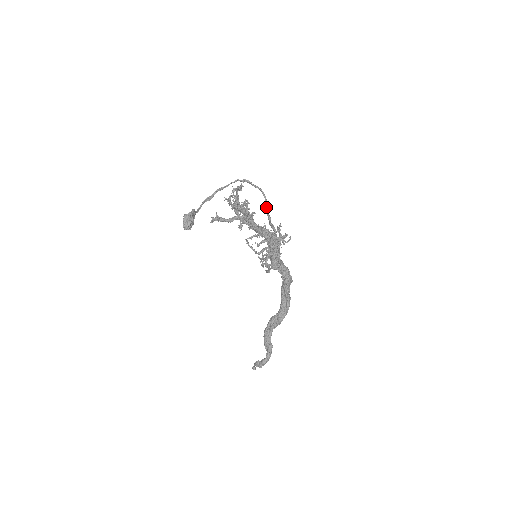
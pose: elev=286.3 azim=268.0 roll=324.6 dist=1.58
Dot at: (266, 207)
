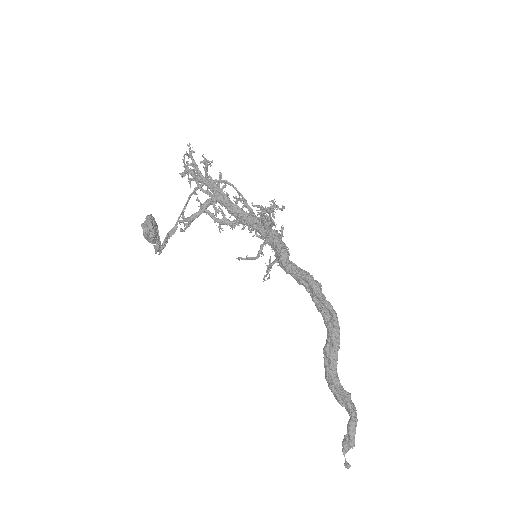
Dot at: occluded
